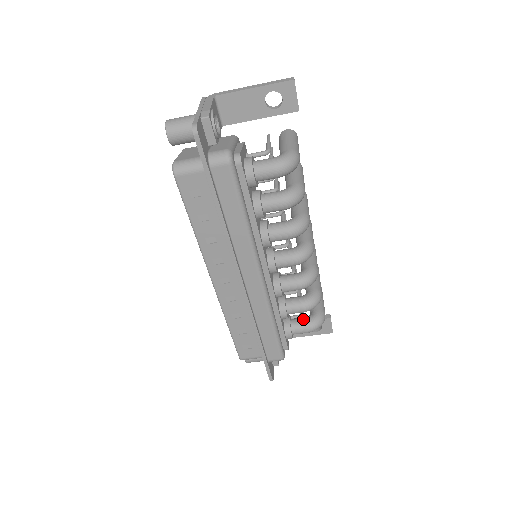
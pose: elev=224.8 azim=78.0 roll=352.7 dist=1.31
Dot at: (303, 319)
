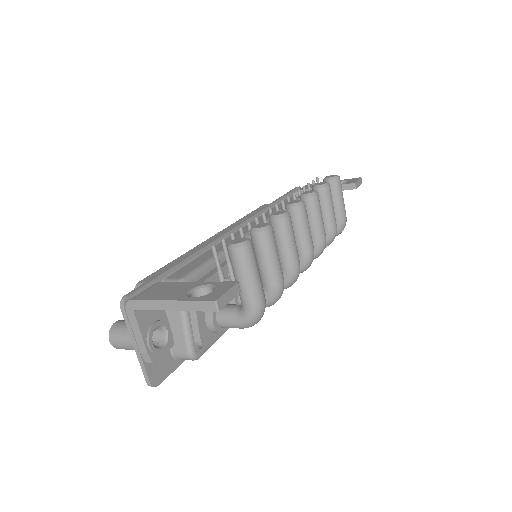
Dot at: occluded
